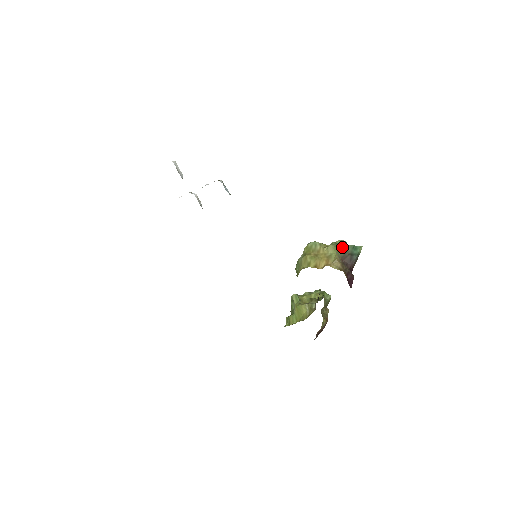
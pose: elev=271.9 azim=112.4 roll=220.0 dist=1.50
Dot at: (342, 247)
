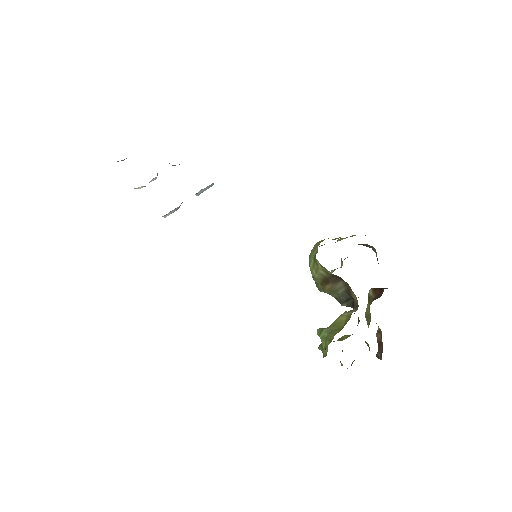
Dot at: occluded
